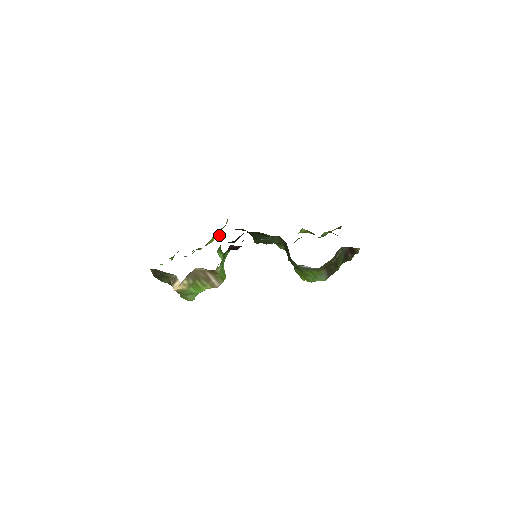
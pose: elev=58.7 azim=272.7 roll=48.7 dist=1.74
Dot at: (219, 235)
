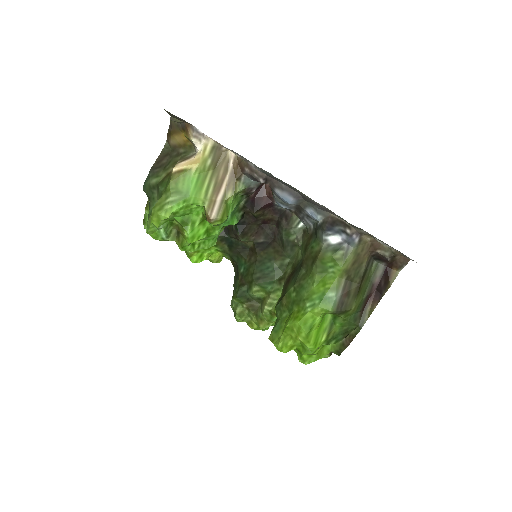
Dot at: (220, 235)
